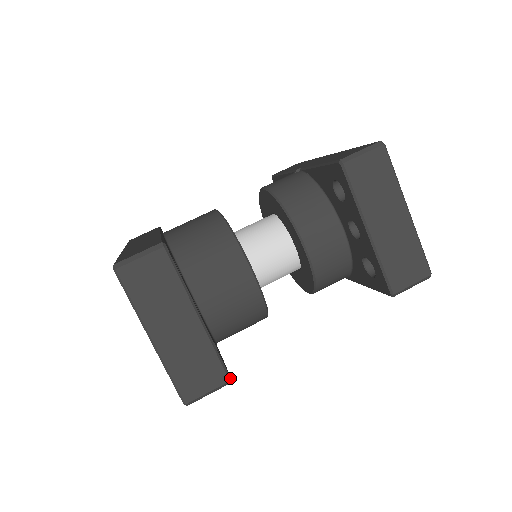
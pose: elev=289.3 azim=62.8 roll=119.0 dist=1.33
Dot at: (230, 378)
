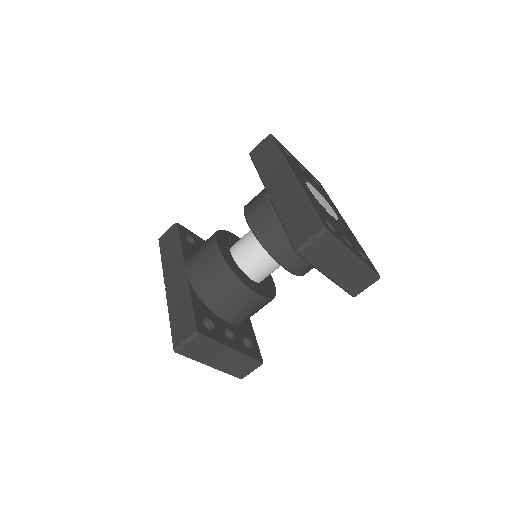
Dot at: (262, 363)
